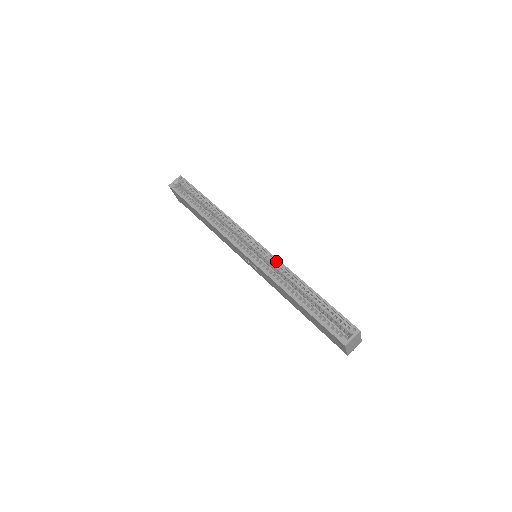
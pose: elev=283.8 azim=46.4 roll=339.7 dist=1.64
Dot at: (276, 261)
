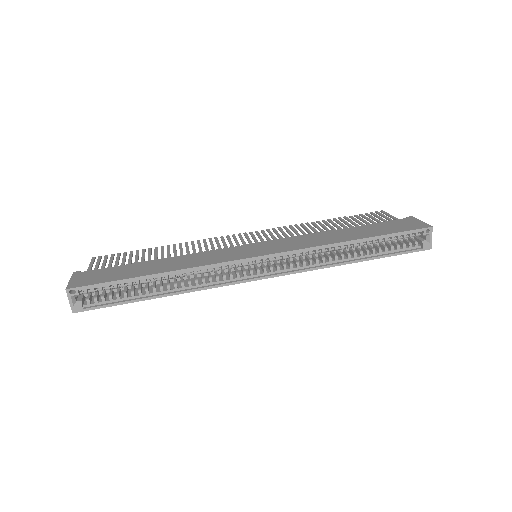
Dot at: (301, 251)
